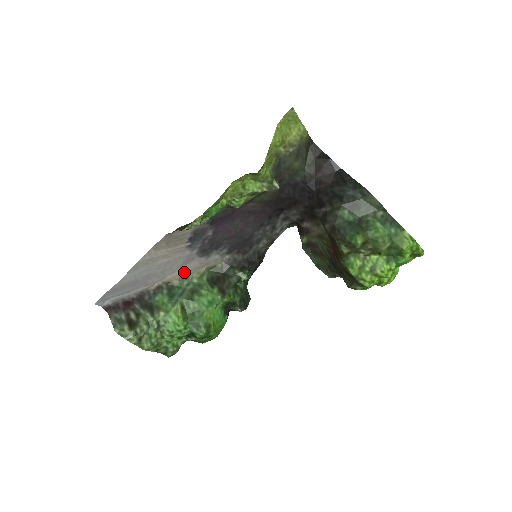
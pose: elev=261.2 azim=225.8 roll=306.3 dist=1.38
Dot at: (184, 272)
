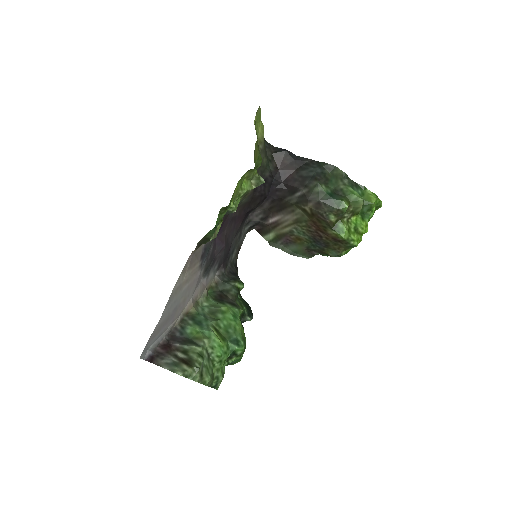
Dot at: (195, 298)
